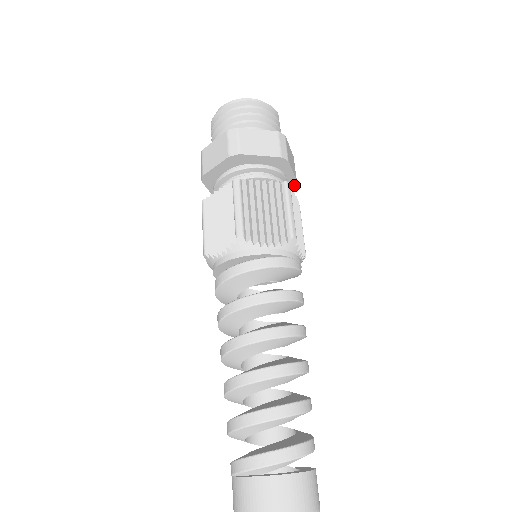
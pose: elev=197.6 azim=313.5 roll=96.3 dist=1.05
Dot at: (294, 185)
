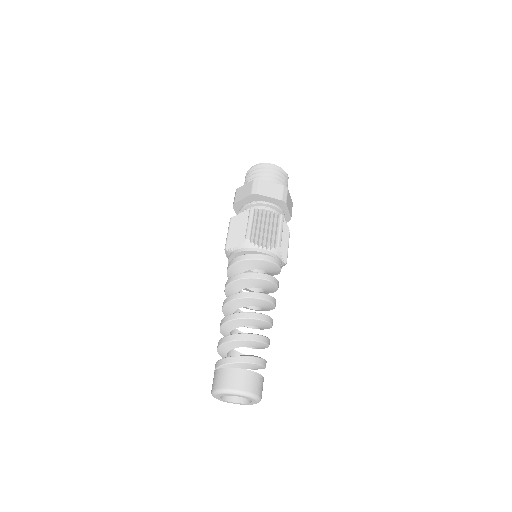
Dot at: occluded
